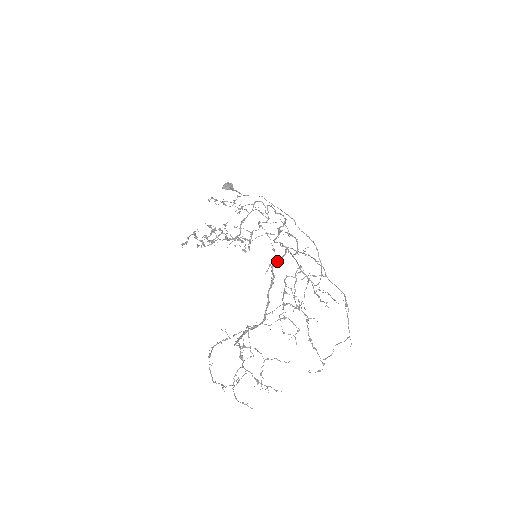
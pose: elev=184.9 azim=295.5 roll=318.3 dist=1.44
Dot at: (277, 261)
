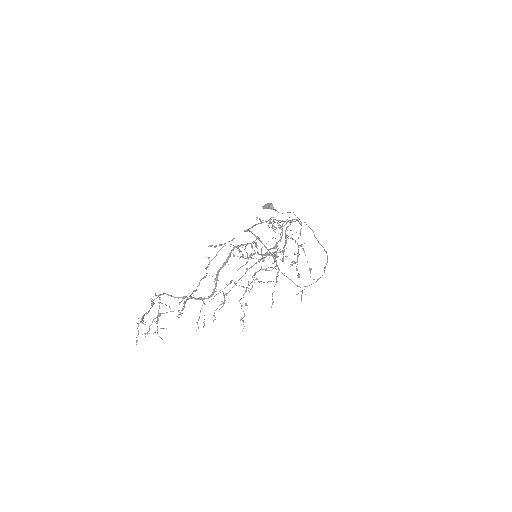
Dot at: (245, 248)
